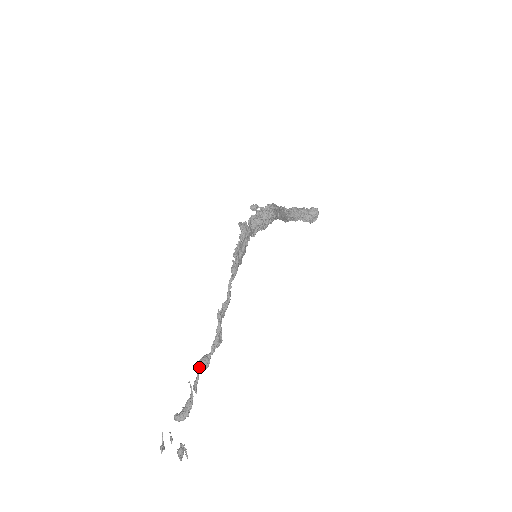
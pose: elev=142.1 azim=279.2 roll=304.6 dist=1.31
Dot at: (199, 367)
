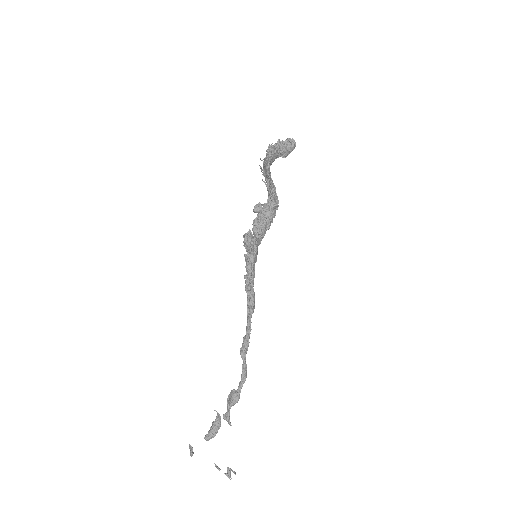
Dot at: occluded
